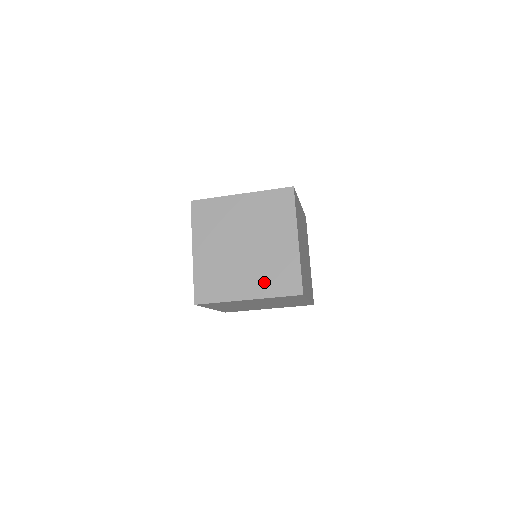
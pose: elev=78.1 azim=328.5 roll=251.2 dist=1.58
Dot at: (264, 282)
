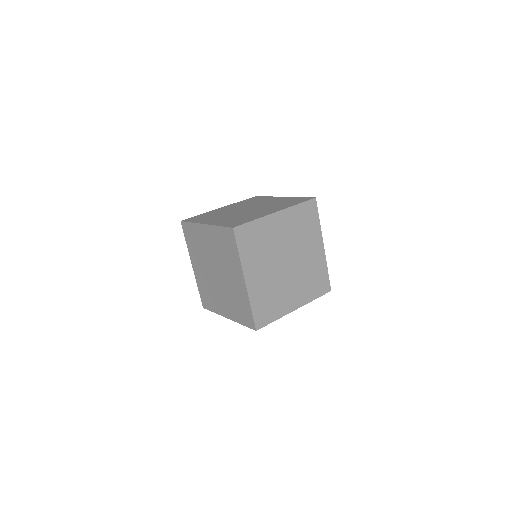
Dot at: (233, 309)
